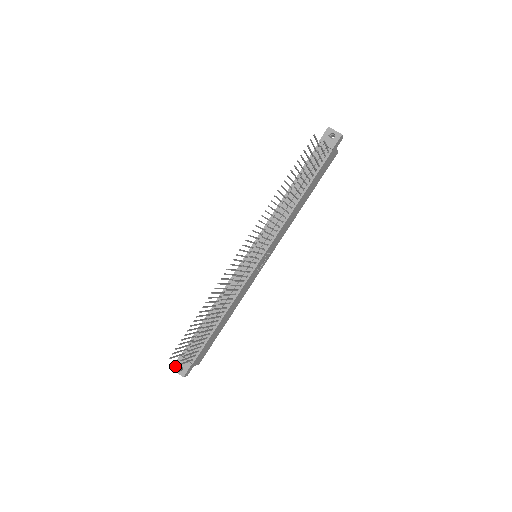
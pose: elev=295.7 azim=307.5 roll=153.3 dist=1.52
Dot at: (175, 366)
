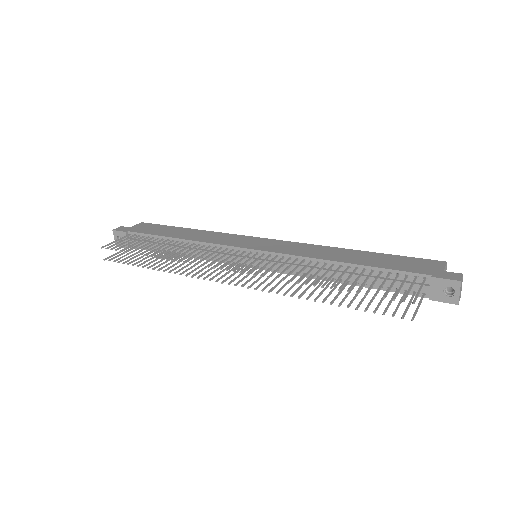
Dot at: (116, 233)
